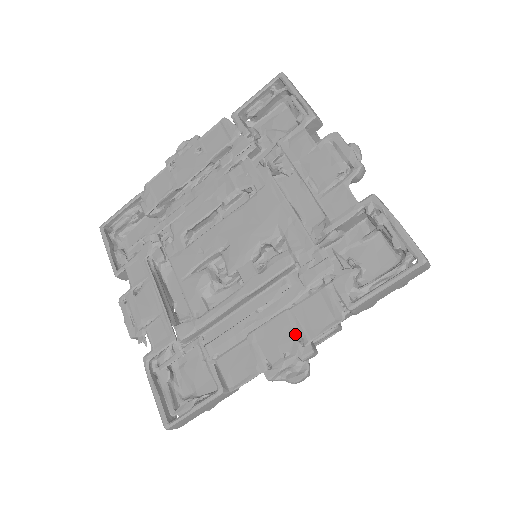
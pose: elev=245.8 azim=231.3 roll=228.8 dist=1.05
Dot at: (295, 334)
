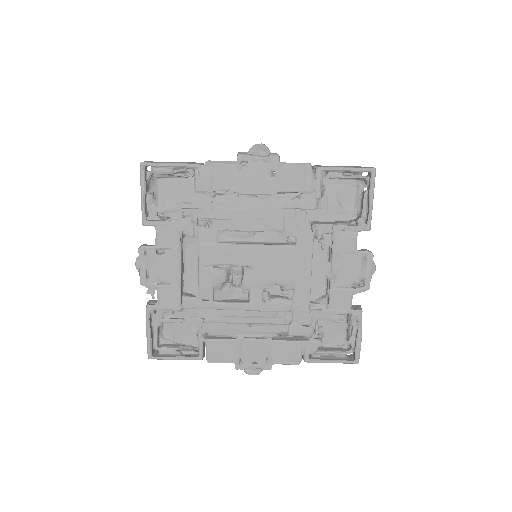
Dot at: (267, 356)
